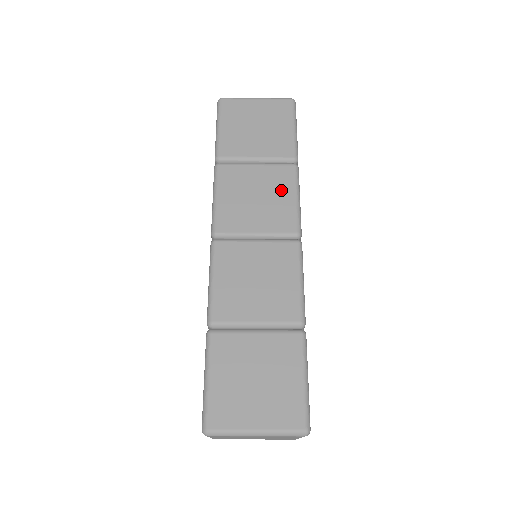
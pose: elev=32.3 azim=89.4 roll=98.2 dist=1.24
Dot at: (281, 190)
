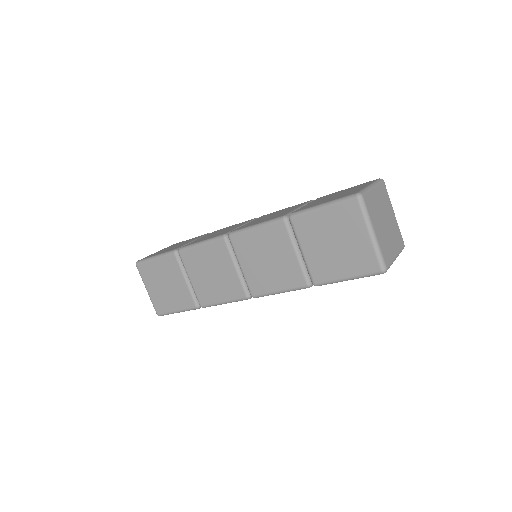
Dot at: occluded
